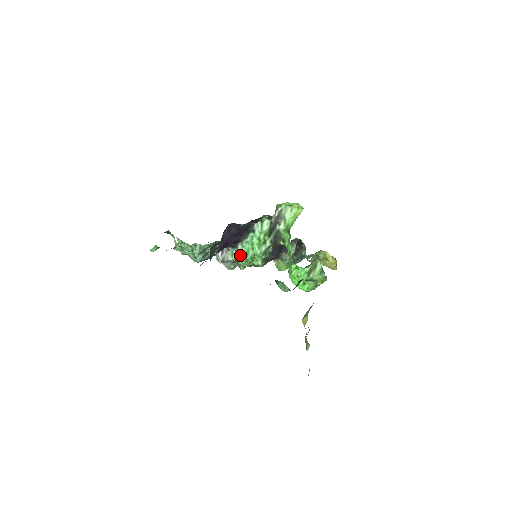
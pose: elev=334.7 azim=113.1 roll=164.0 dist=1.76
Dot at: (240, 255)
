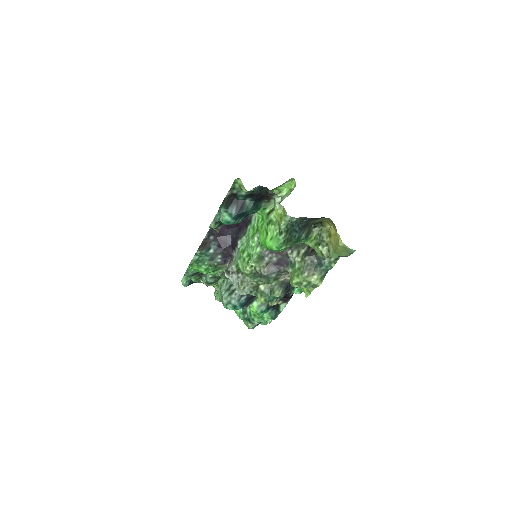
Dot at: (239, 256)
